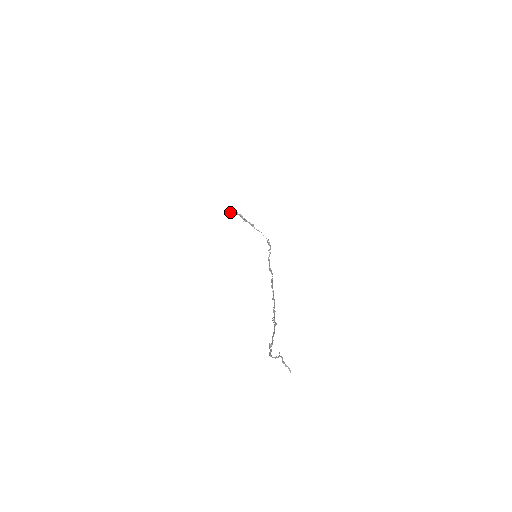
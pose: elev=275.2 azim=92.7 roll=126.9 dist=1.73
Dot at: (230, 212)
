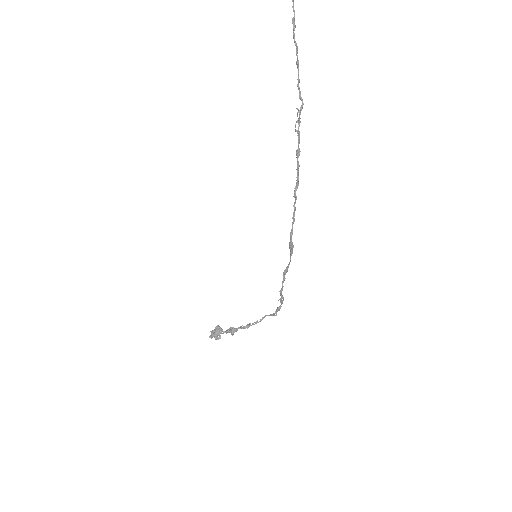
Dot at: (209, 336)
